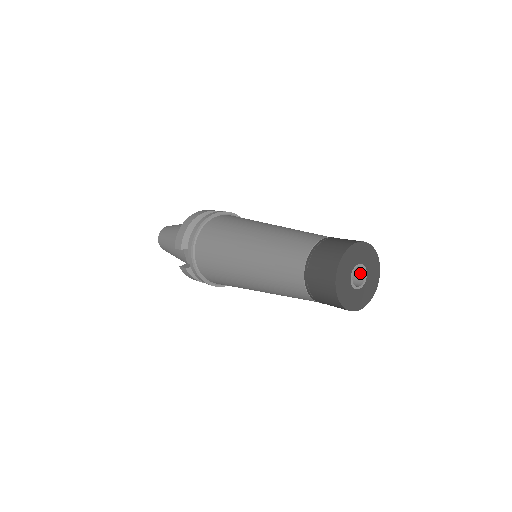
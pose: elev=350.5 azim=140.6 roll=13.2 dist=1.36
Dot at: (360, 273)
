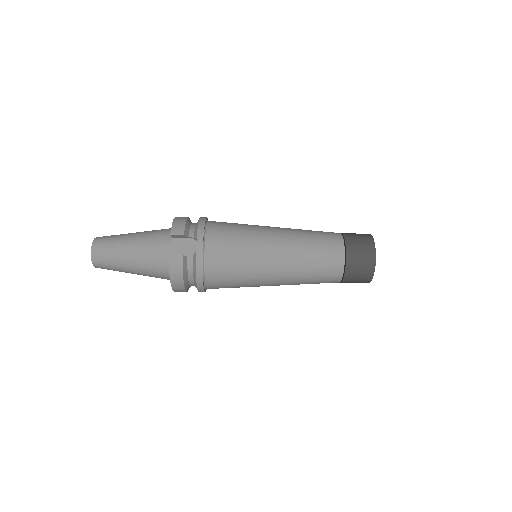
Dot at: occluded
